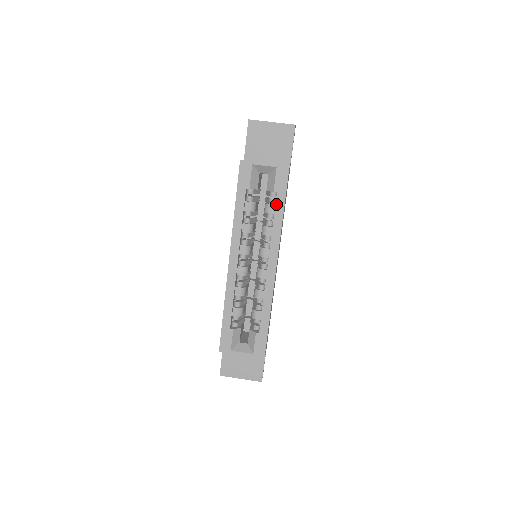
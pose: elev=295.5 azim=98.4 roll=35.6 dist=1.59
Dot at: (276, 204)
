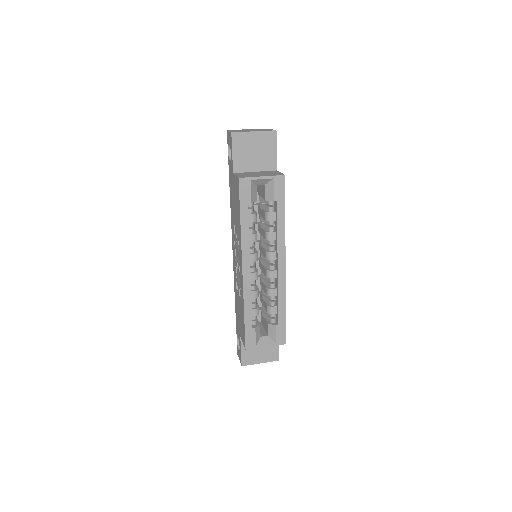
Dot at: (278, 212)
